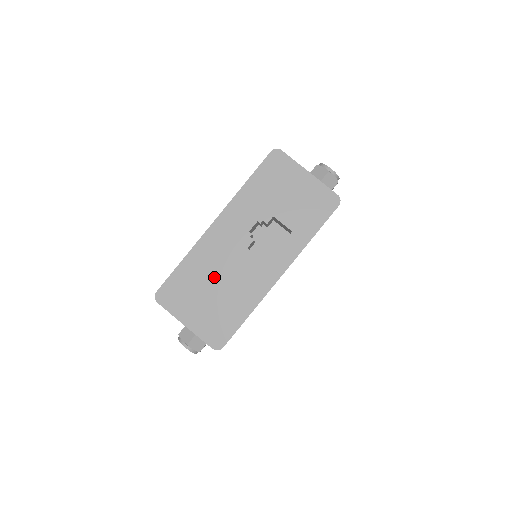
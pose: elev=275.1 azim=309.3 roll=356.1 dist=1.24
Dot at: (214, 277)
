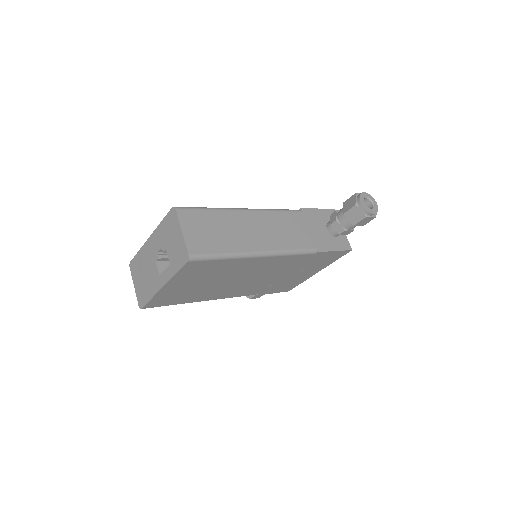
Dot at: (145, 269)
